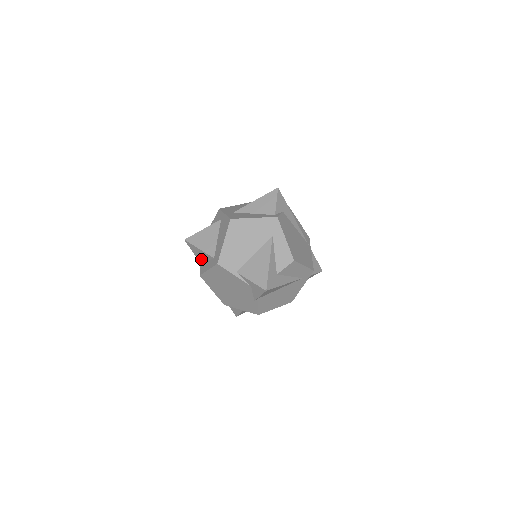
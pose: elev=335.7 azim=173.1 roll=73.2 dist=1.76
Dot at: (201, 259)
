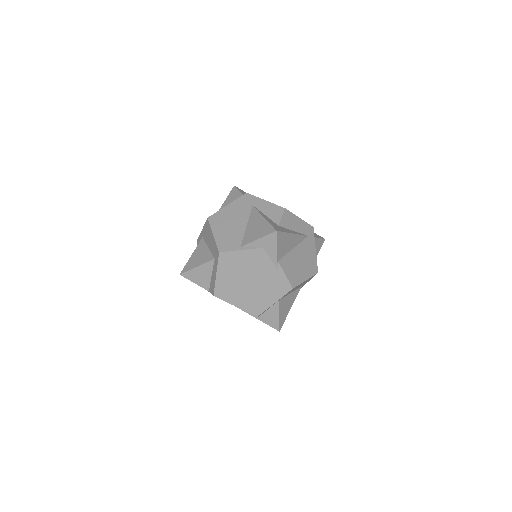
Dot at: (206, 282)
